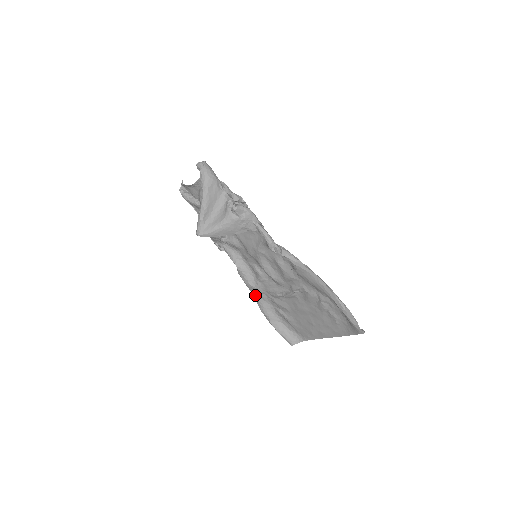
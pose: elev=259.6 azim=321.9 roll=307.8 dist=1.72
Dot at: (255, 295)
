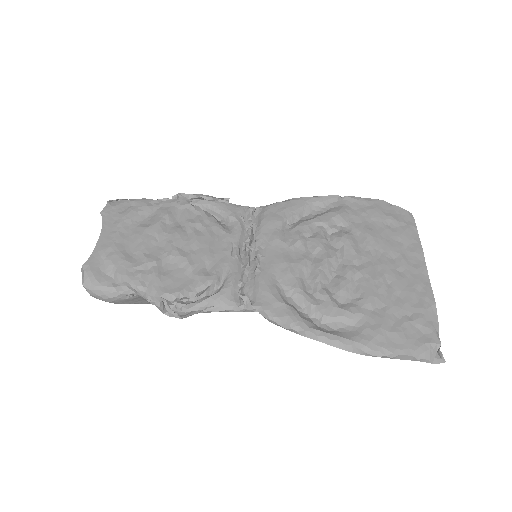
Dot at: (313, 208)
